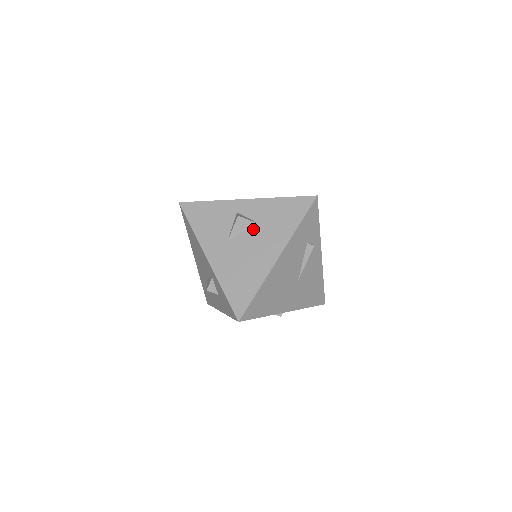
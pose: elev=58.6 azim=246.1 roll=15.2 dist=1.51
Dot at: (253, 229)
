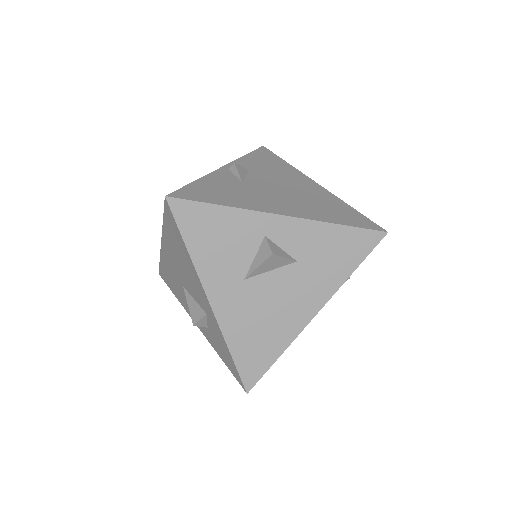
Dot at: (286, 268)
